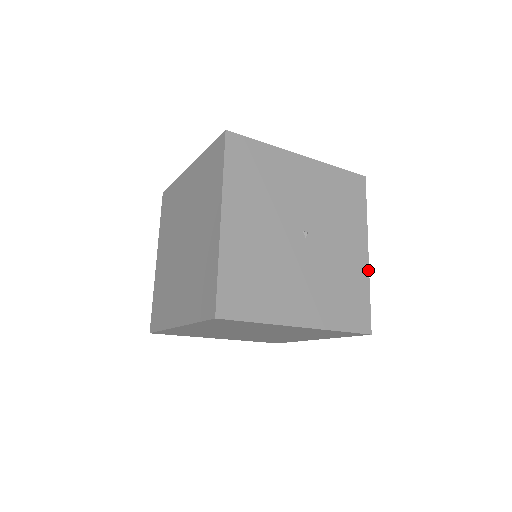
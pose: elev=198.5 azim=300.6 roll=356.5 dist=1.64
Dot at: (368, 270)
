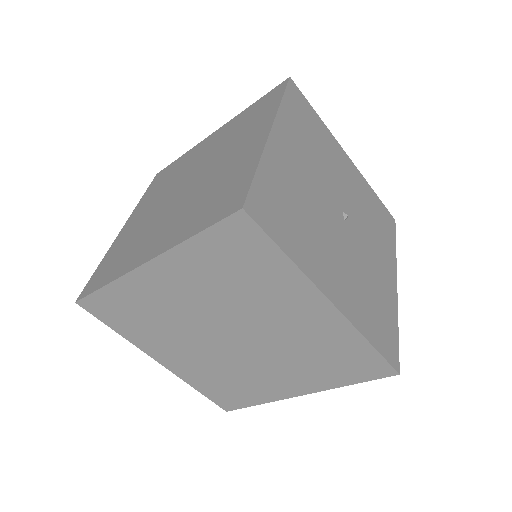
Dot at: (397, 302)
